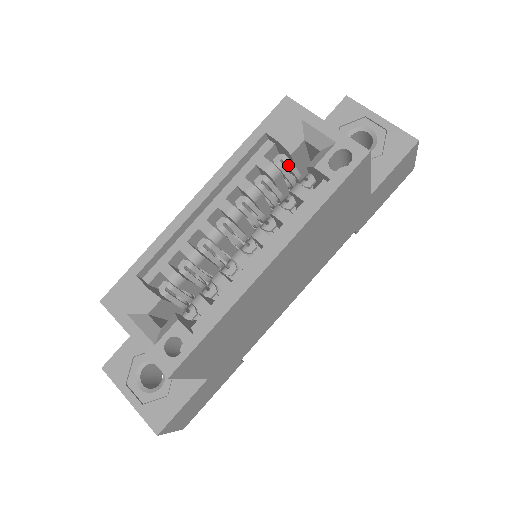
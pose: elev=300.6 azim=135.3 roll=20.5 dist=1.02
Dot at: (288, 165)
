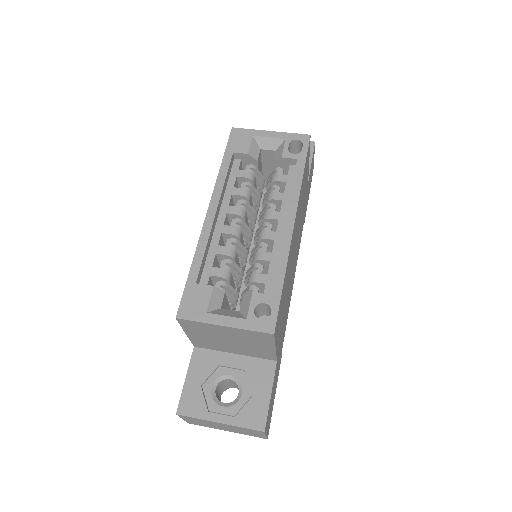
Dot at: (256, 171)
